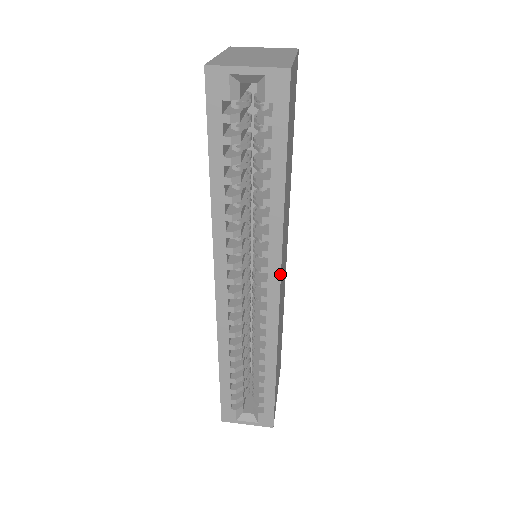
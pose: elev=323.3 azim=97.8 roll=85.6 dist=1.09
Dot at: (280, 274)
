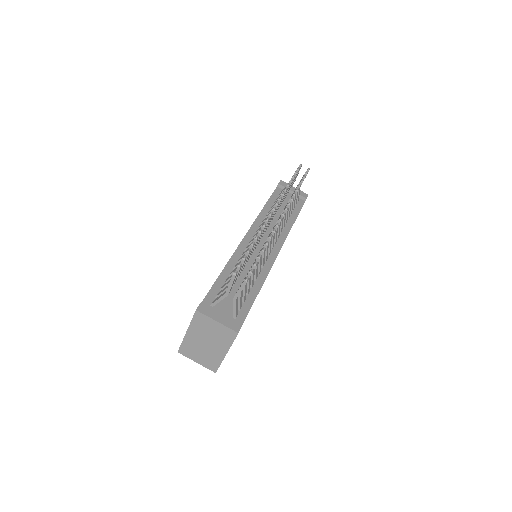
Dot at: occluded
